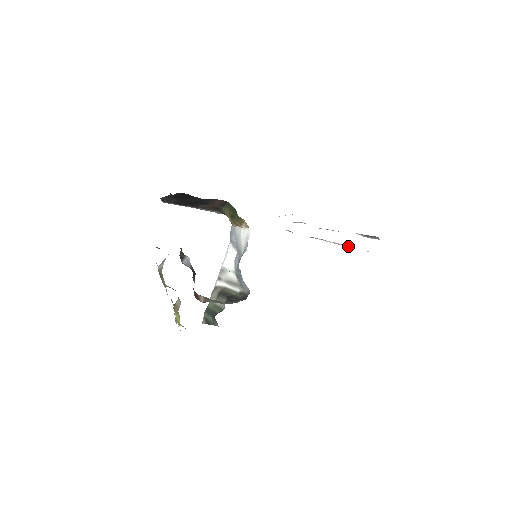
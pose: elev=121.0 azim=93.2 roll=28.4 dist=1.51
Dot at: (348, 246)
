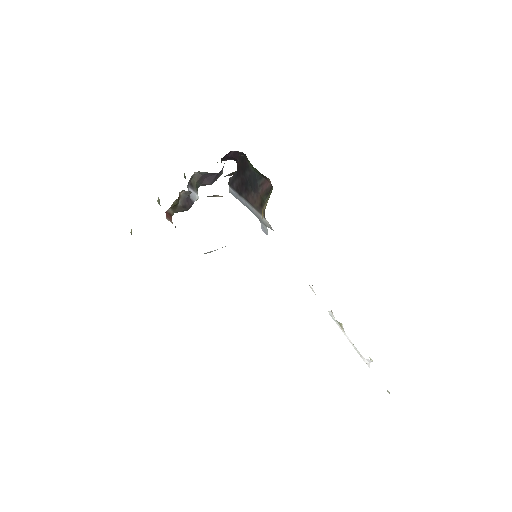
Dot at: (367, 360)
